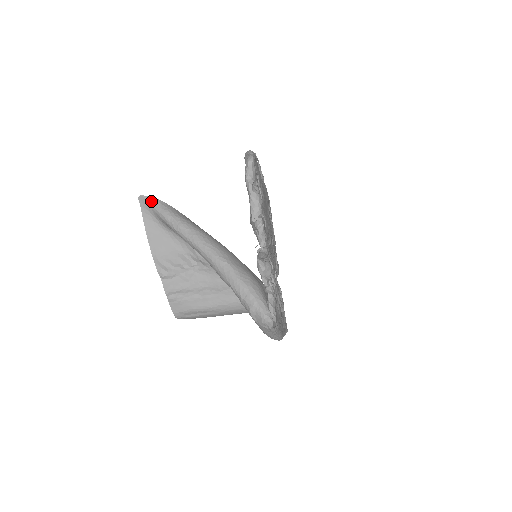
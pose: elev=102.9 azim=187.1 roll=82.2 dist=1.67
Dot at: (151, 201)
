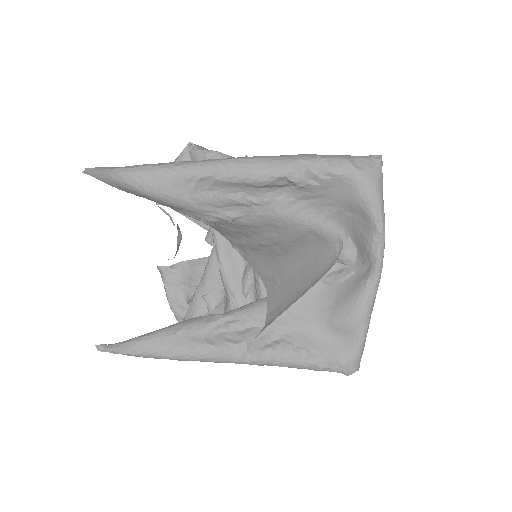
Dot at: (110, 168)
